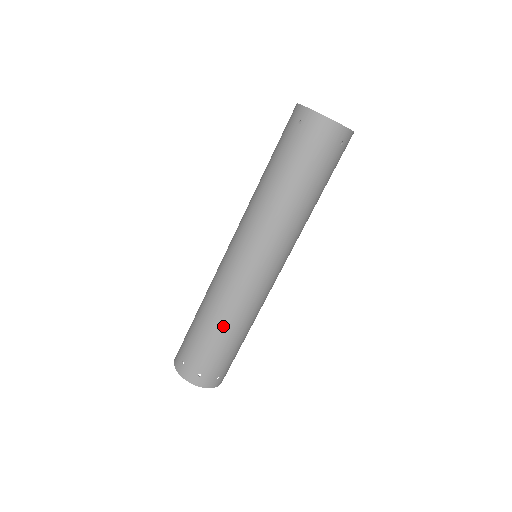
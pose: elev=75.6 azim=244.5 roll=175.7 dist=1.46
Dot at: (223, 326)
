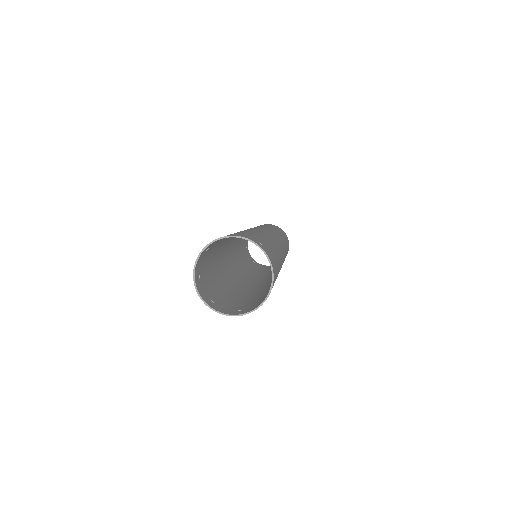
Dot at: occluded
